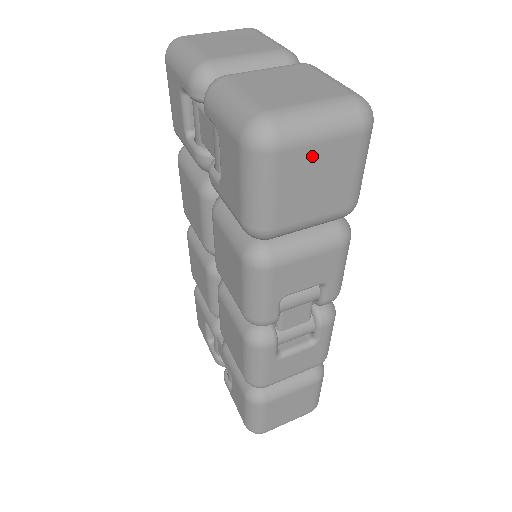
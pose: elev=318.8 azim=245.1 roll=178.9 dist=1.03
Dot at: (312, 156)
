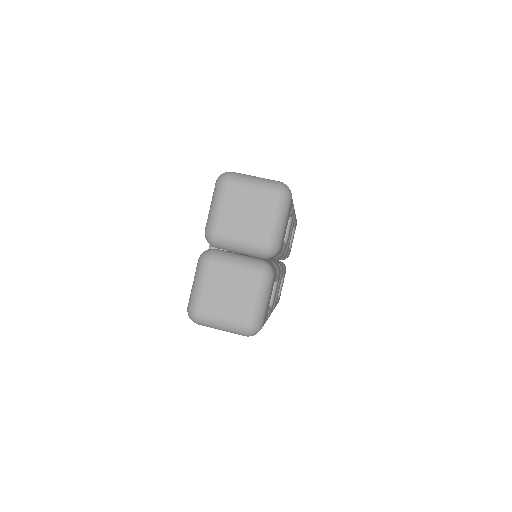
Dot at: occluded
